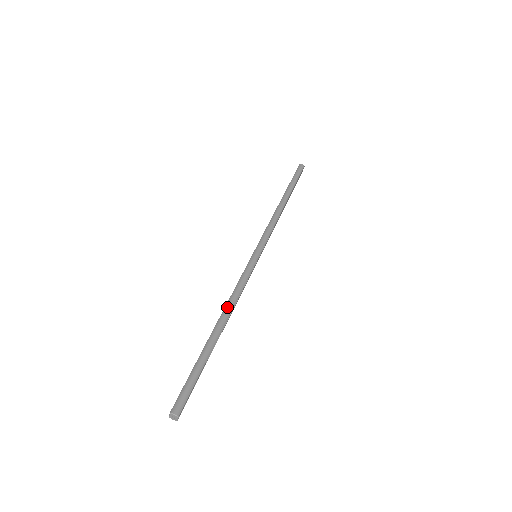
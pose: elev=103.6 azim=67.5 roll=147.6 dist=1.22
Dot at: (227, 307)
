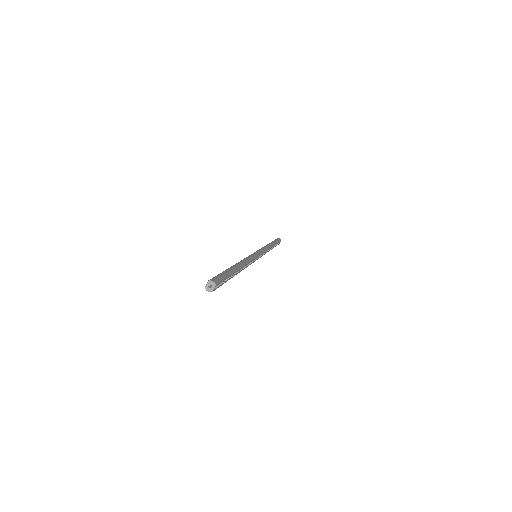
Dot at: (242, 261)
